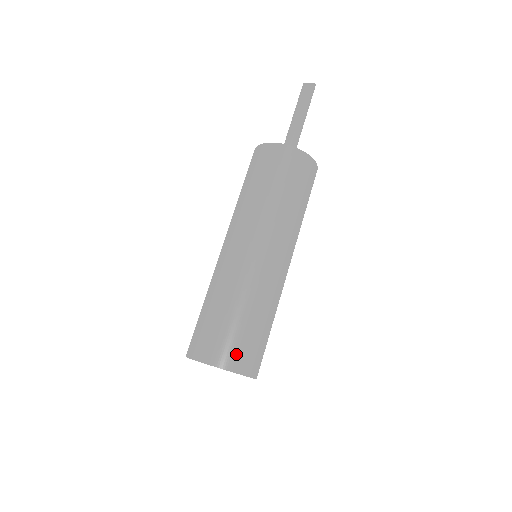
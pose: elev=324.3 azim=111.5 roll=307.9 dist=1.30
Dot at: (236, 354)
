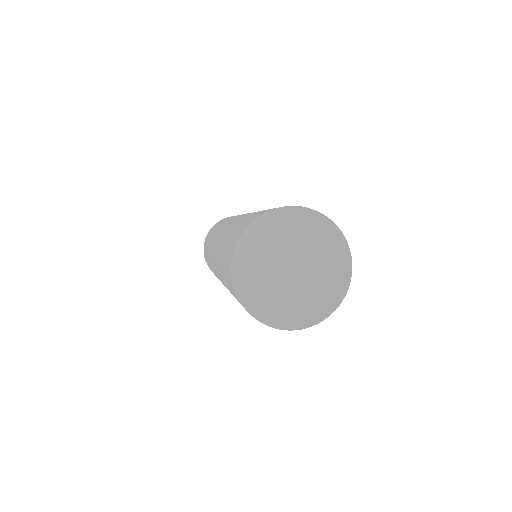
Dot at: occluded
